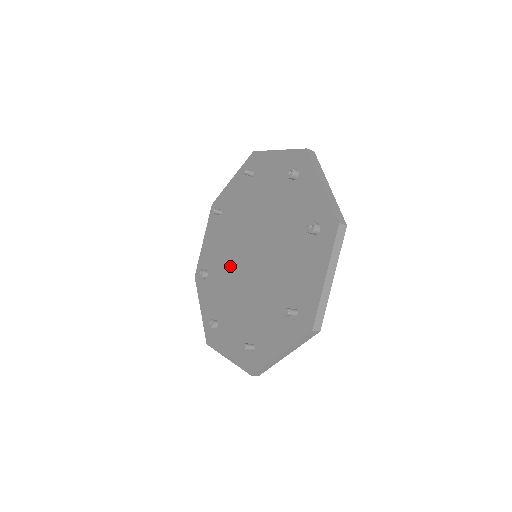
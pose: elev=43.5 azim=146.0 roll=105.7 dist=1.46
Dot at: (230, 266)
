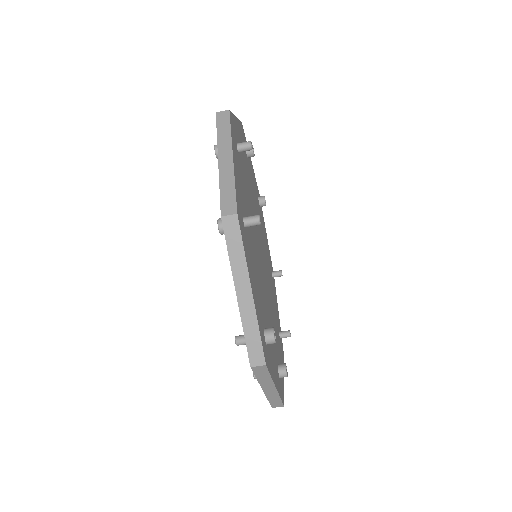
Dot at: occluded
